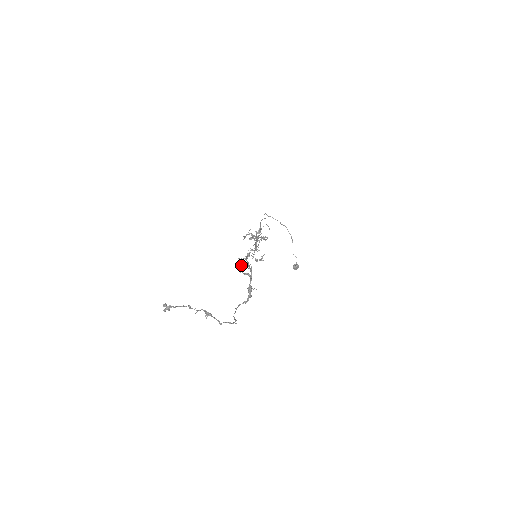
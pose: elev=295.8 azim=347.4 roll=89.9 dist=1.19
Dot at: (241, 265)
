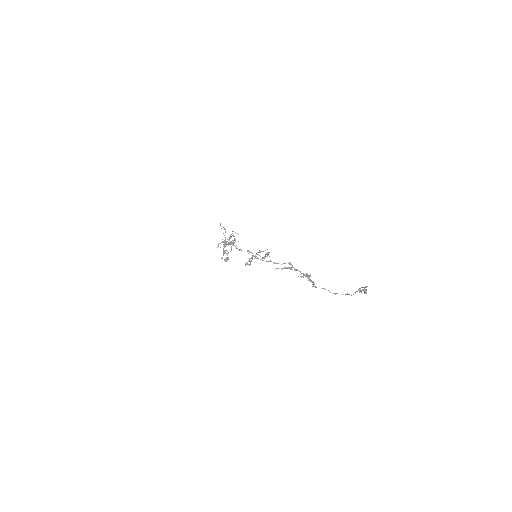
Dot at: occluded
